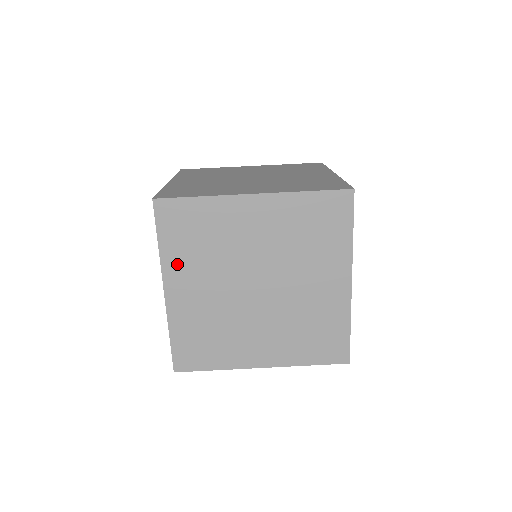
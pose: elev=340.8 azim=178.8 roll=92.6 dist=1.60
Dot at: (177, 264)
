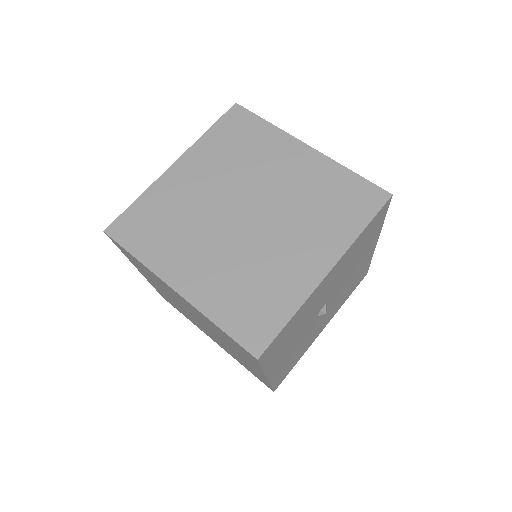
Dot at: (205, 152)
